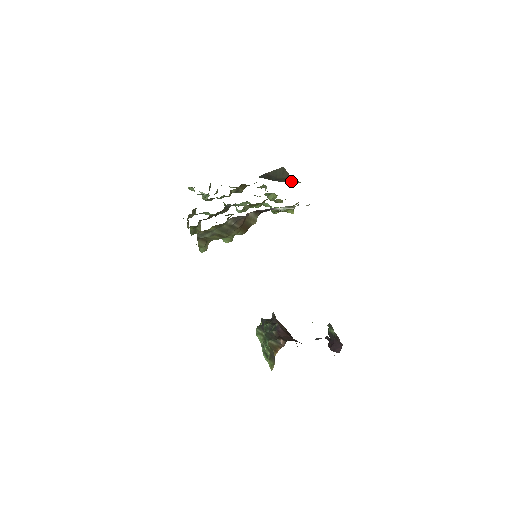
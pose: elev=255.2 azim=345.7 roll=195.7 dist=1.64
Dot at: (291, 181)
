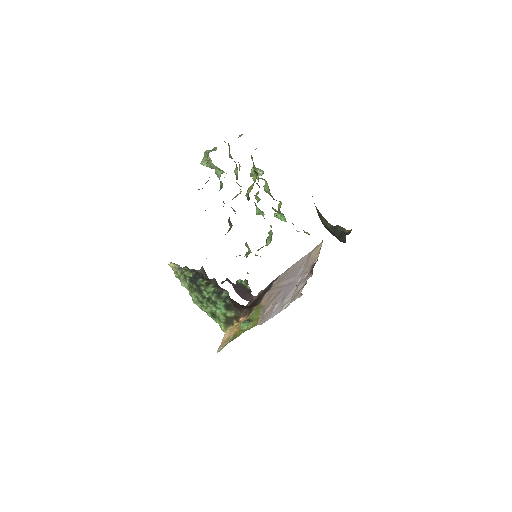
Dot at: (321, 216)
